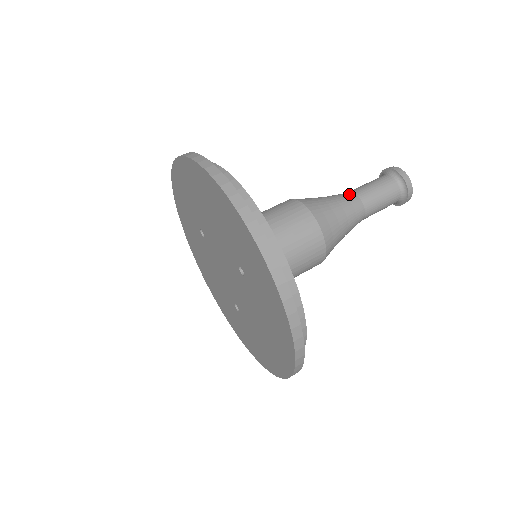
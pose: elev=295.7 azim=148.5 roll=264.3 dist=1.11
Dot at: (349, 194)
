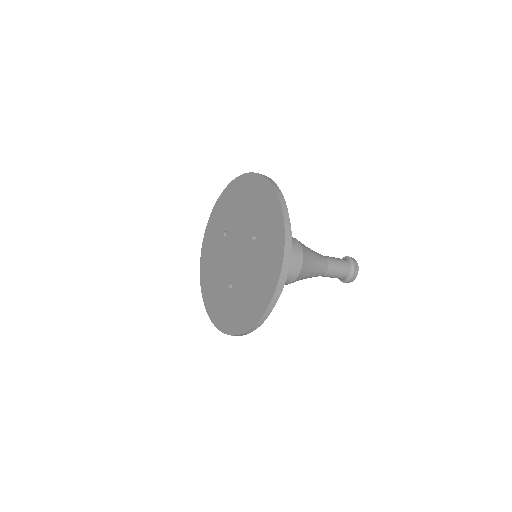
Dot at: (320, 254)
